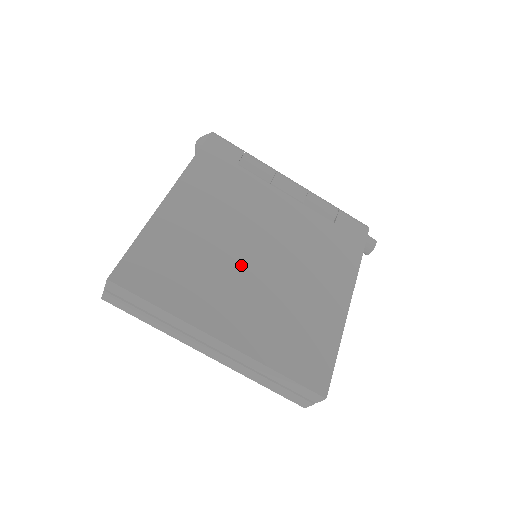
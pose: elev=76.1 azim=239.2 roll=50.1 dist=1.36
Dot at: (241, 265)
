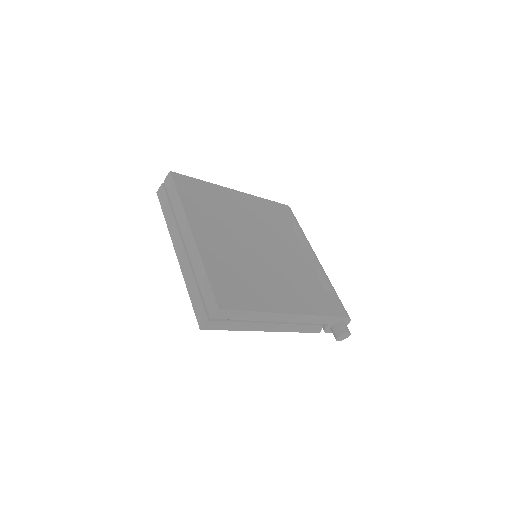
Dot at: (242, 235)
